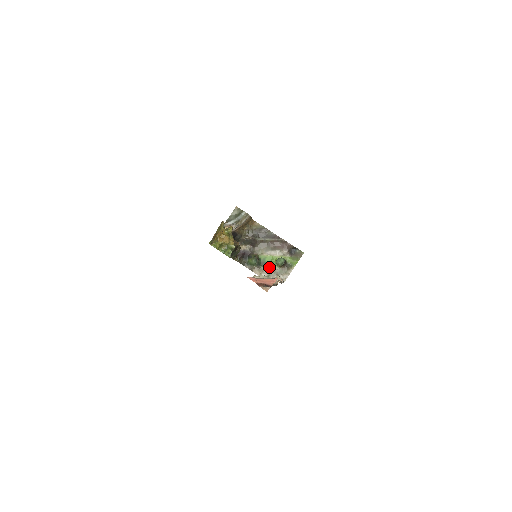
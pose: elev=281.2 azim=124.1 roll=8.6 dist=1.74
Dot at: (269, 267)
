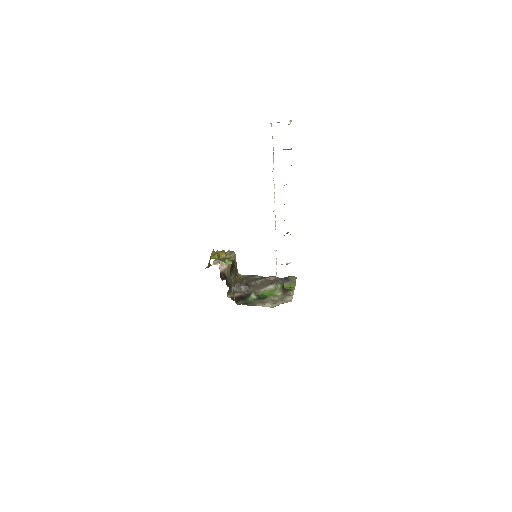
Dot at: (270, 297)
